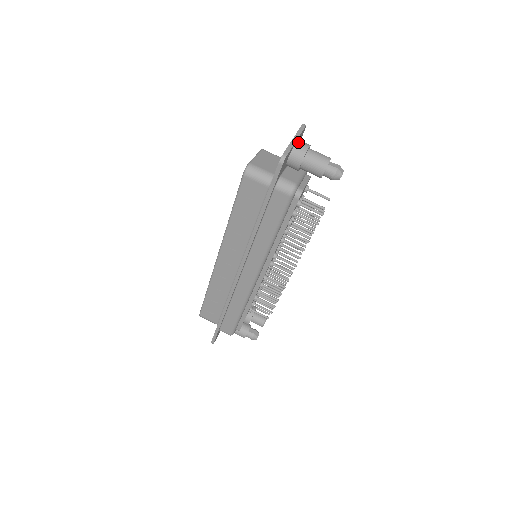
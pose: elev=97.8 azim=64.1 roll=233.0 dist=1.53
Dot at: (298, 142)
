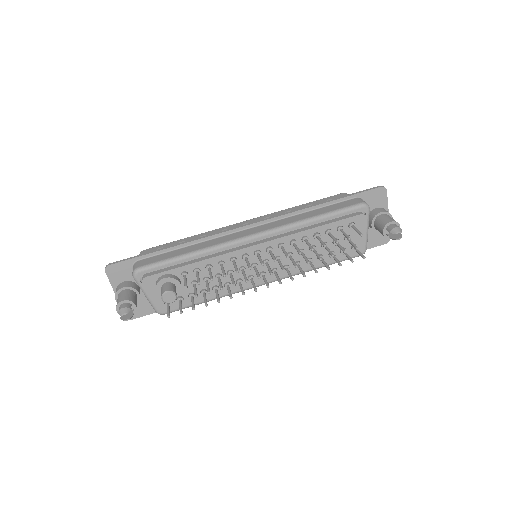
Dot at: occluded
